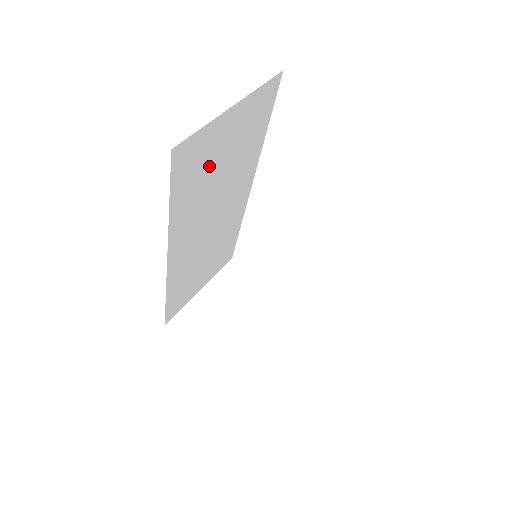
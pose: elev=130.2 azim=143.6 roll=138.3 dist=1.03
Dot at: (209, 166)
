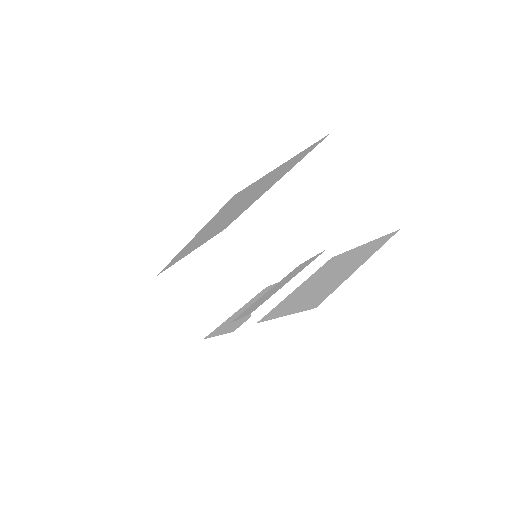
Dot at: (249, 193)
